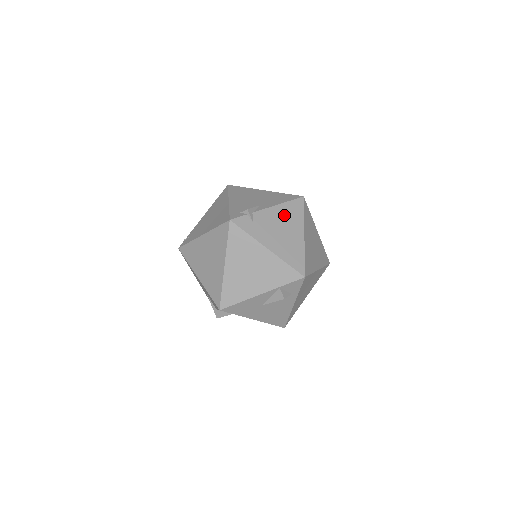
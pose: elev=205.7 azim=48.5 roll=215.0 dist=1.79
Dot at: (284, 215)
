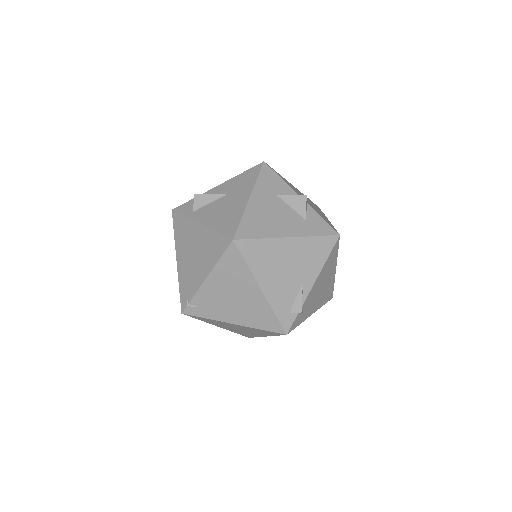
Dot at: (324, 274)
